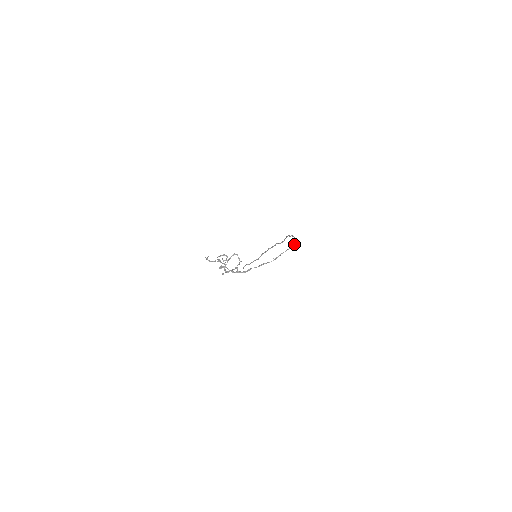
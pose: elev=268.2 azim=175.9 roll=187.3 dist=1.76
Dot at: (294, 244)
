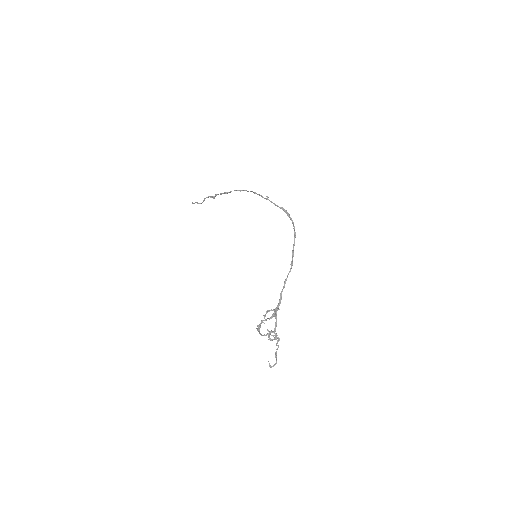
Dot at: (294, 227)
